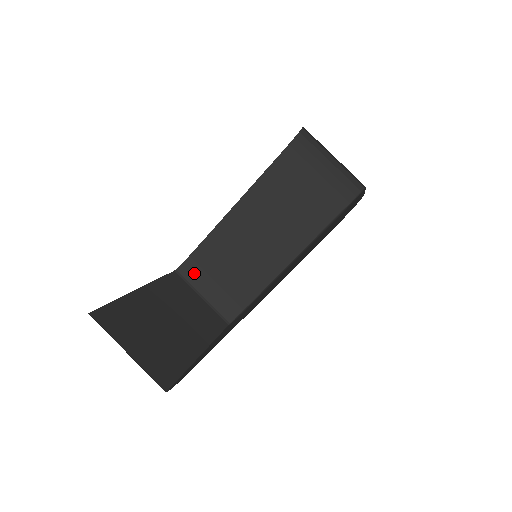
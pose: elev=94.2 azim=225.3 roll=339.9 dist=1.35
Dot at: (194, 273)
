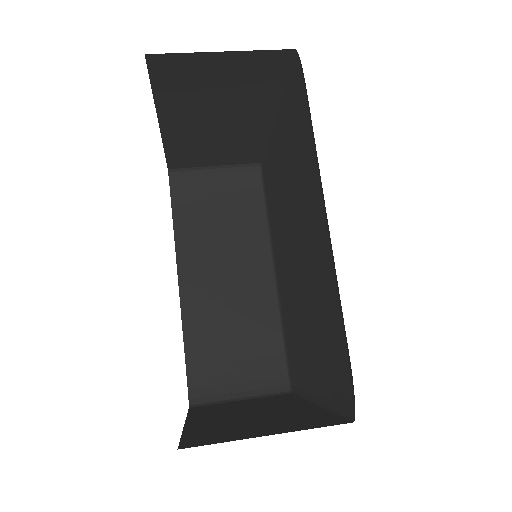
Dot at: (209, 389)
